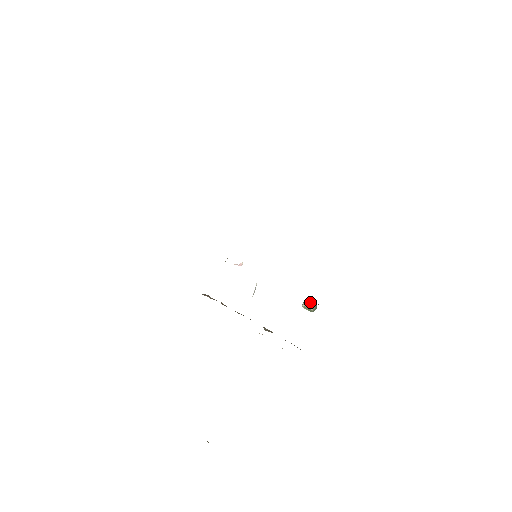
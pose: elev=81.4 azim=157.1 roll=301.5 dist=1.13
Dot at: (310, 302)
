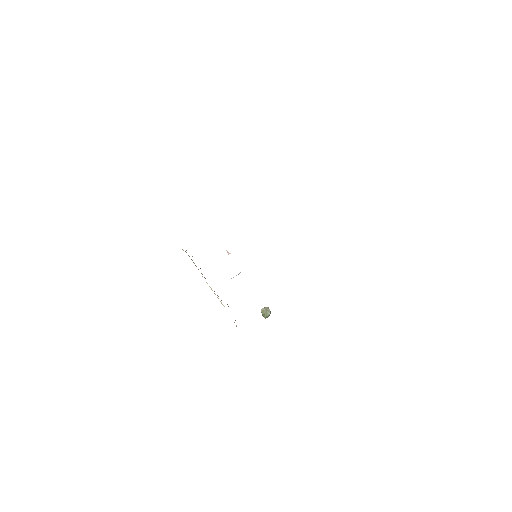
Dot at: (268, 310)
